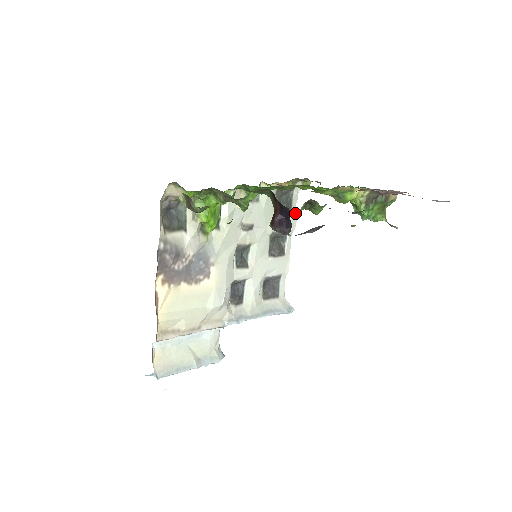
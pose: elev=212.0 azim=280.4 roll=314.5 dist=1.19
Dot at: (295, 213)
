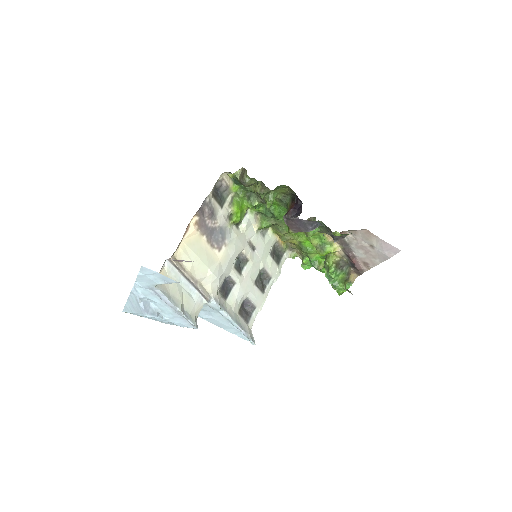
Dot at: (280, 270)
